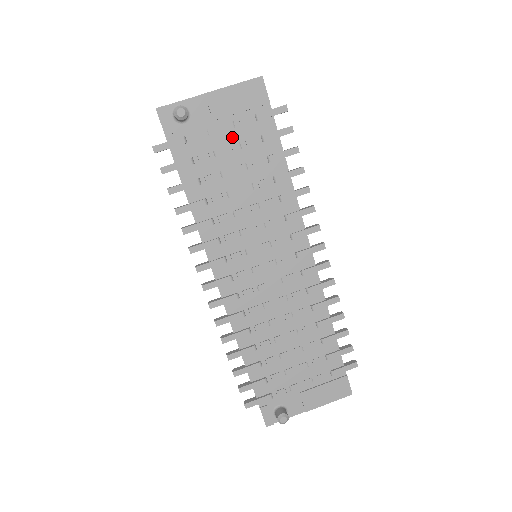
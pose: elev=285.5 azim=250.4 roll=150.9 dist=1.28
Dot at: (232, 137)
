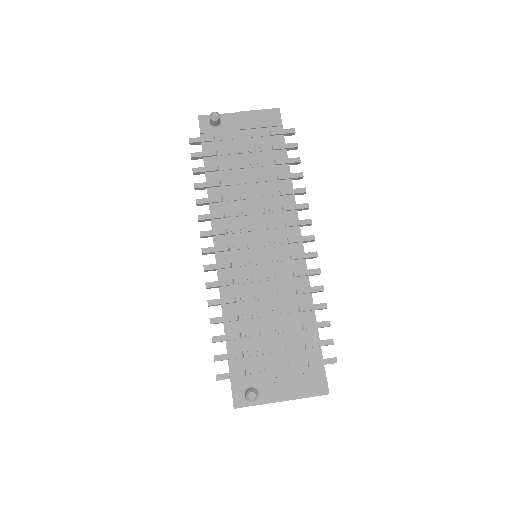
Dot at: (250, 143)
